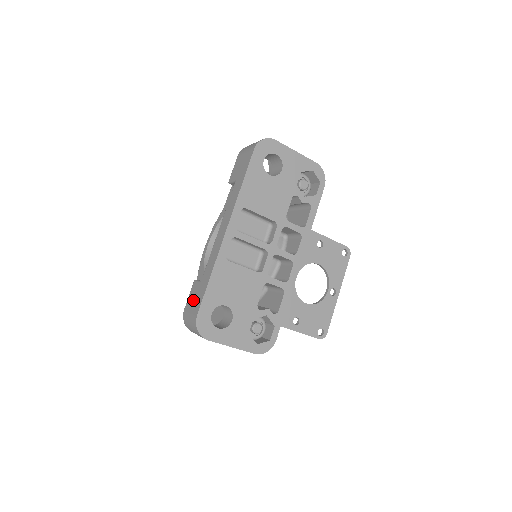
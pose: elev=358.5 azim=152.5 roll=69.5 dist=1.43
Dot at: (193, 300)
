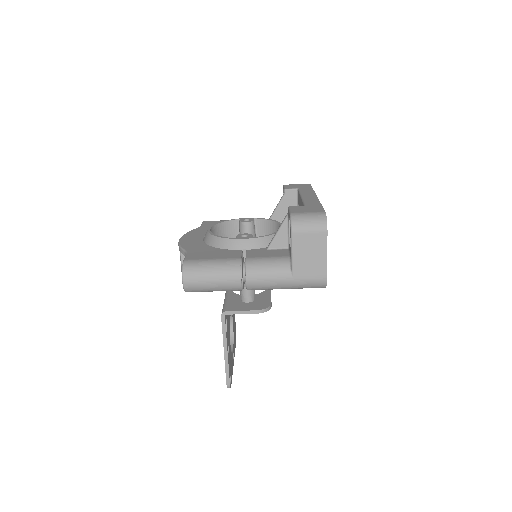
Dot at: (305, 209)
